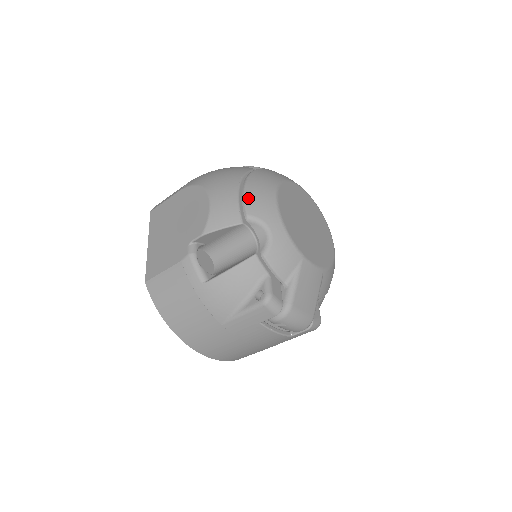
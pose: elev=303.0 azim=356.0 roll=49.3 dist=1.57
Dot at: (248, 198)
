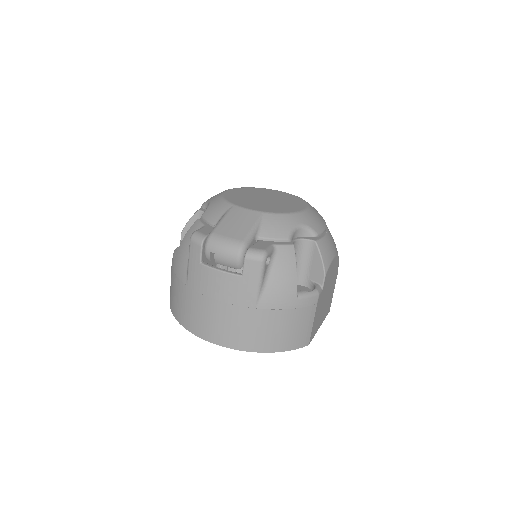
Dot at: occluded
